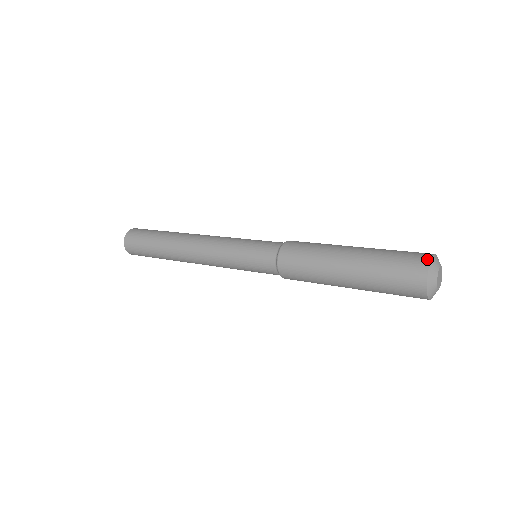
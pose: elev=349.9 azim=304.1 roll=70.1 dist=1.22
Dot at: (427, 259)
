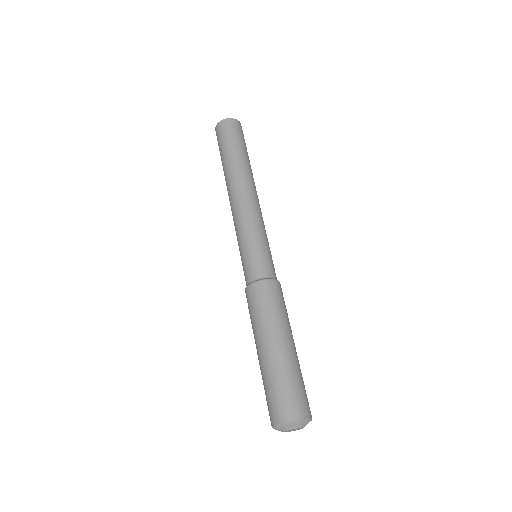
Dot at: (282, 420)
